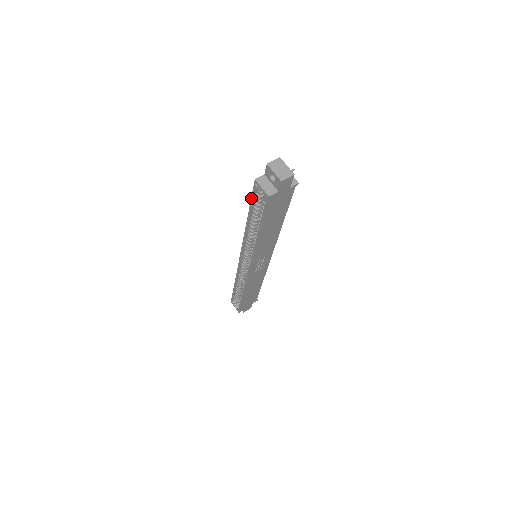
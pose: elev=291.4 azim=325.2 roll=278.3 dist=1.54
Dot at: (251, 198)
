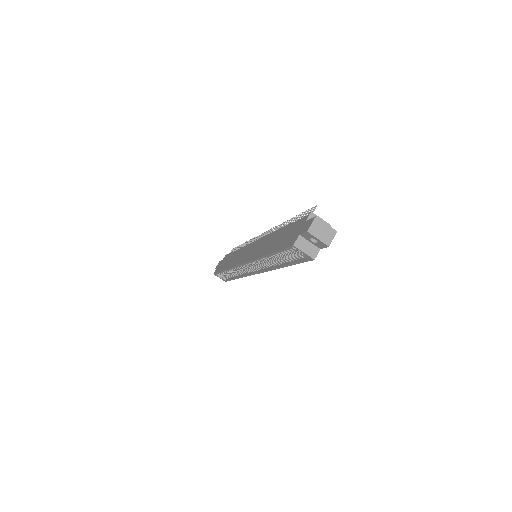
Dot at: (280, 250)
